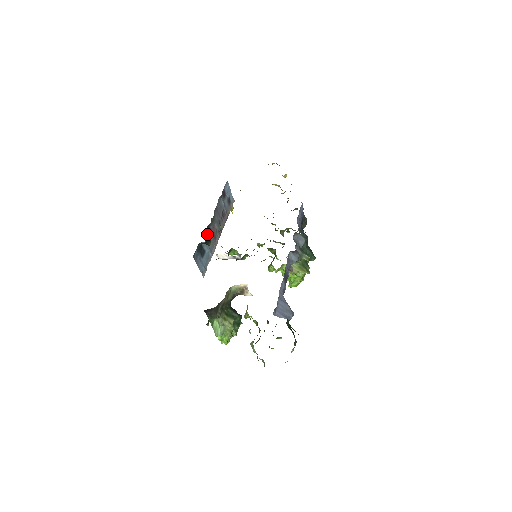
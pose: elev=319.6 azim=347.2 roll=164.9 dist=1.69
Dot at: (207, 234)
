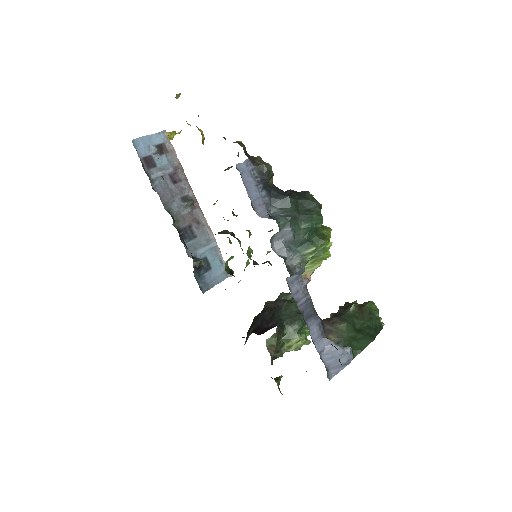
Dot at: (188, 242)
